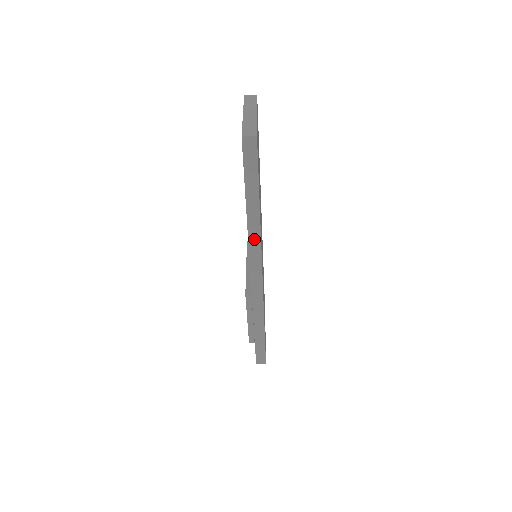
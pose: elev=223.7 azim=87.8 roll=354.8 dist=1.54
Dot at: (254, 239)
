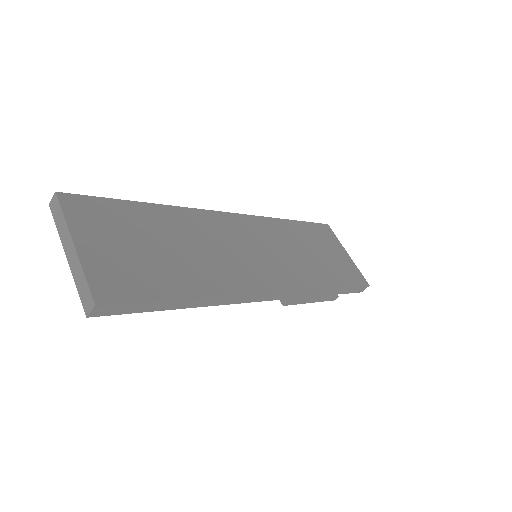
Dot at: (228, 300)
